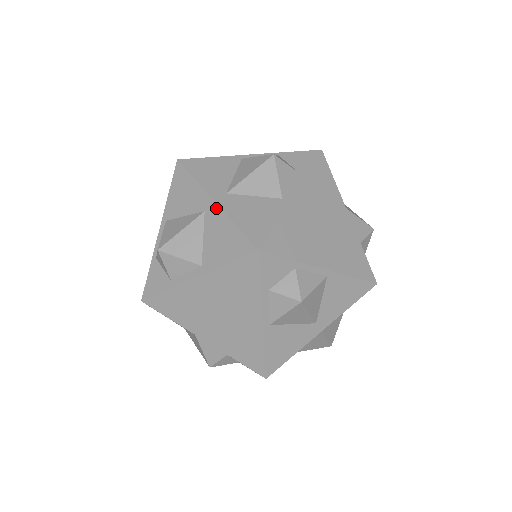
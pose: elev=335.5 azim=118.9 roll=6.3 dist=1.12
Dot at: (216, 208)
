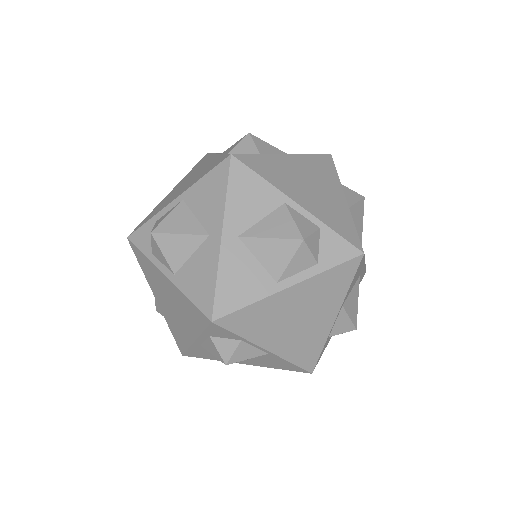
Dot at: occluded
